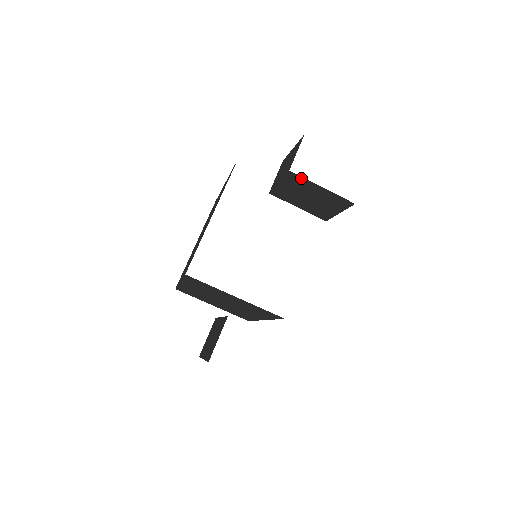
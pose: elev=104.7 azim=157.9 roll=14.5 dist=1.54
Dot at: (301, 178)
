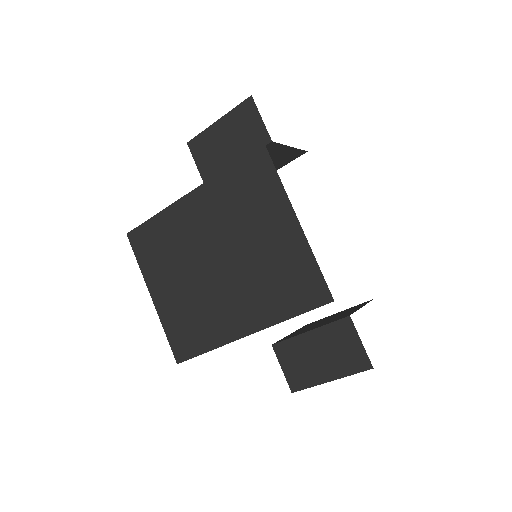
Dot at: (277, 145)
